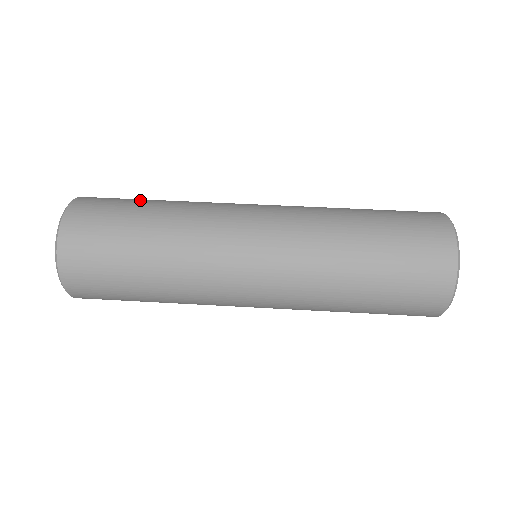
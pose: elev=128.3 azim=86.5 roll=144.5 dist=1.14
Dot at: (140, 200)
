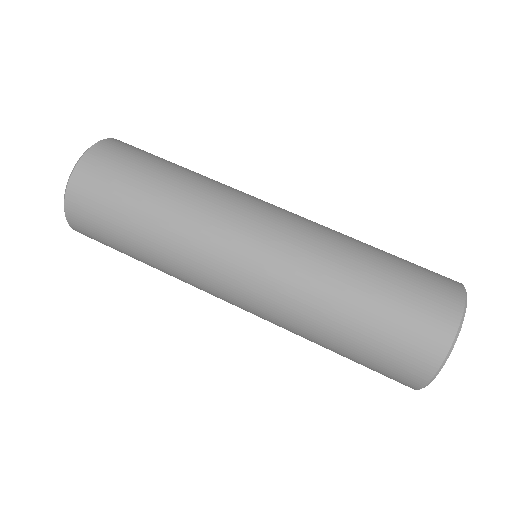
Dot at: occluded
